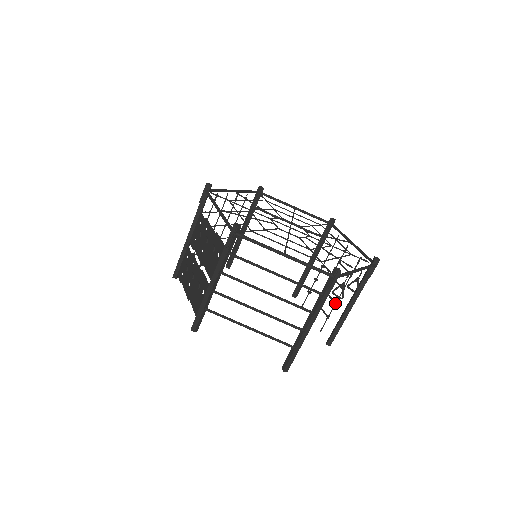
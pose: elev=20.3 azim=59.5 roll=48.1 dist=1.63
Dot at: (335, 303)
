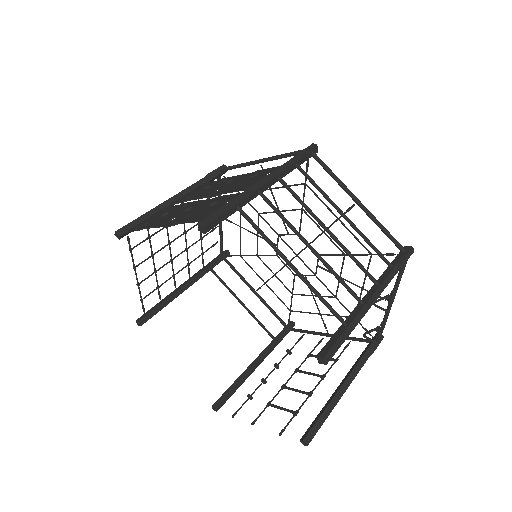
Dot at: (311, 392)
